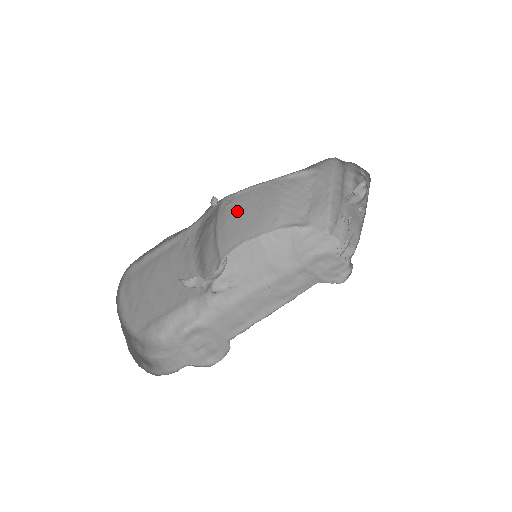
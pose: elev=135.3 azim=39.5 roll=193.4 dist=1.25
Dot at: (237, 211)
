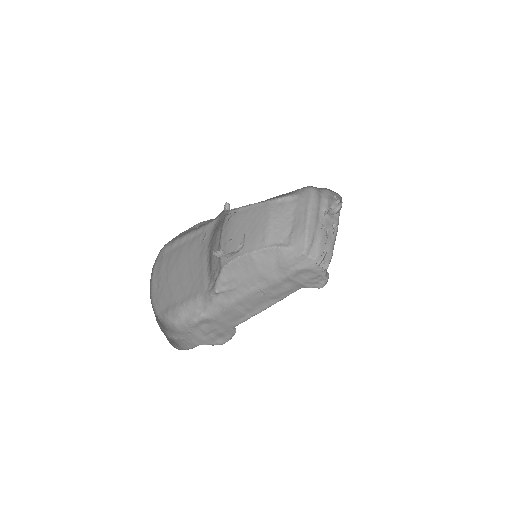
Dot at: (237, 226)
